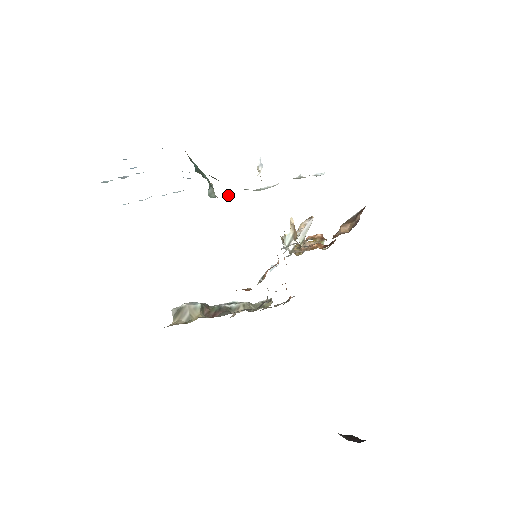
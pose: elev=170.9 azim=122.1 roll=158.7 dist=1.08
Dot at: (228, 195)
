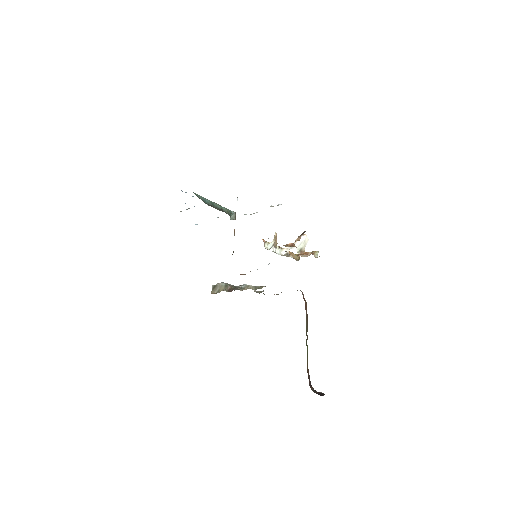
Dot at: occluded
